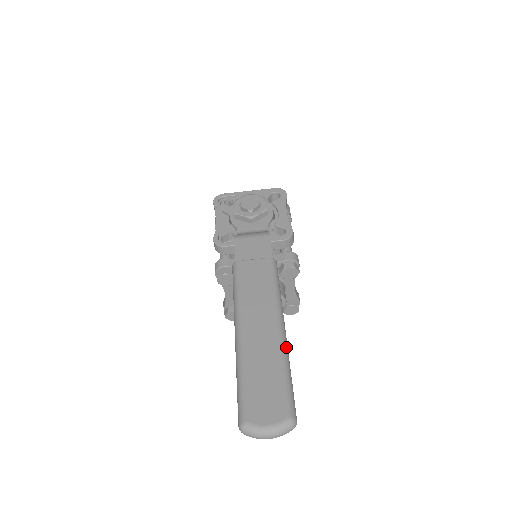
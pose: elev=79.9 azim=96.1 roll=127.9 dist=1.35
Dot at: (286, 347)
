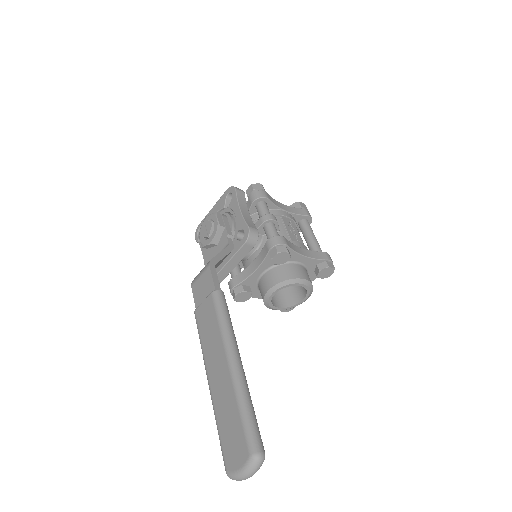
Dot at: (239, 381)
